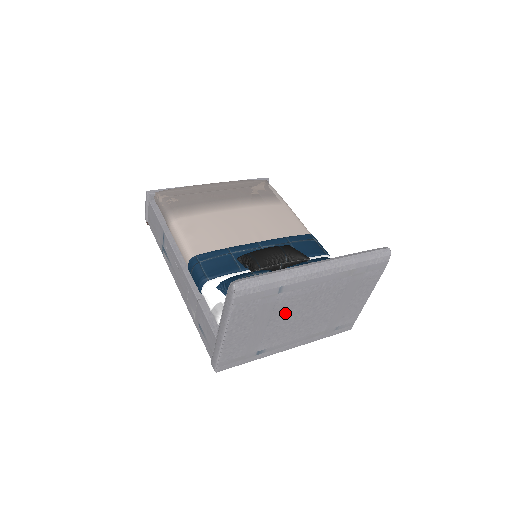
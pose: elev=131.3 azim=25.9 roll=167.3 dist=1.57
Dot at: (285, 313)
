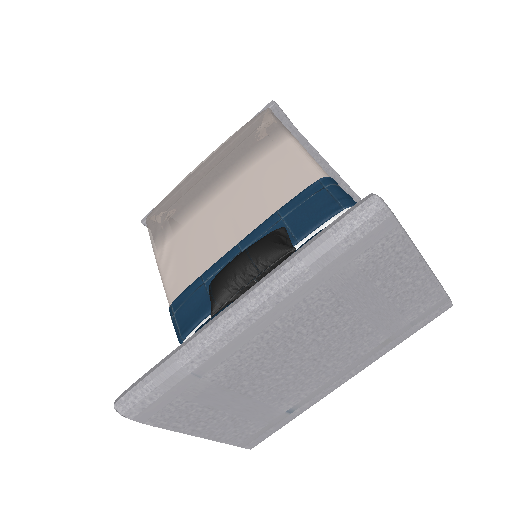
Dot at: (259, 376)
